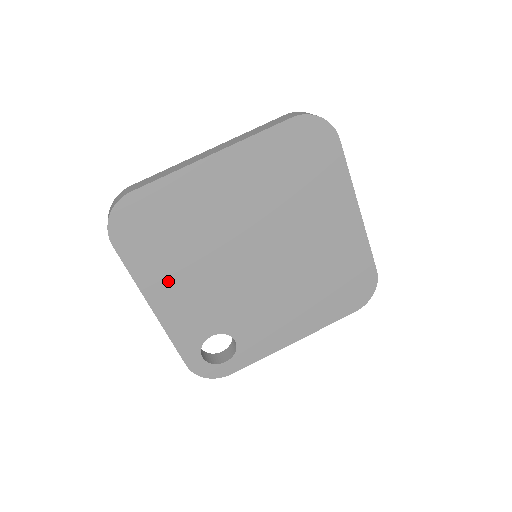
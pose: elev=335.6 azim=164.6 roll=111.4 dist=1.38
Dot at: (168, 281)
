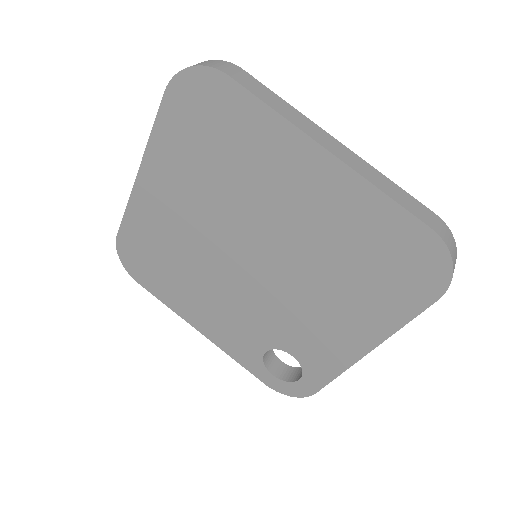
Dot at: (192, 304)
